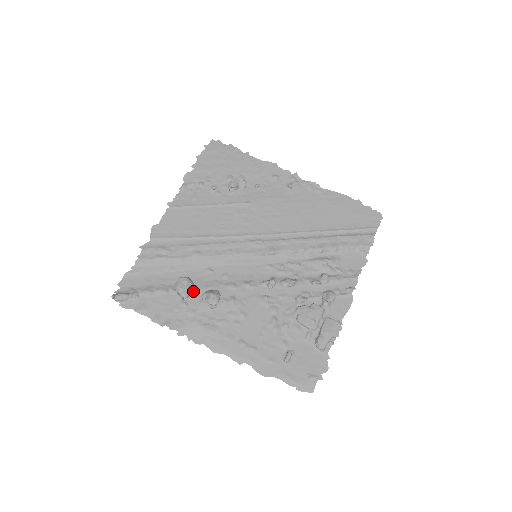
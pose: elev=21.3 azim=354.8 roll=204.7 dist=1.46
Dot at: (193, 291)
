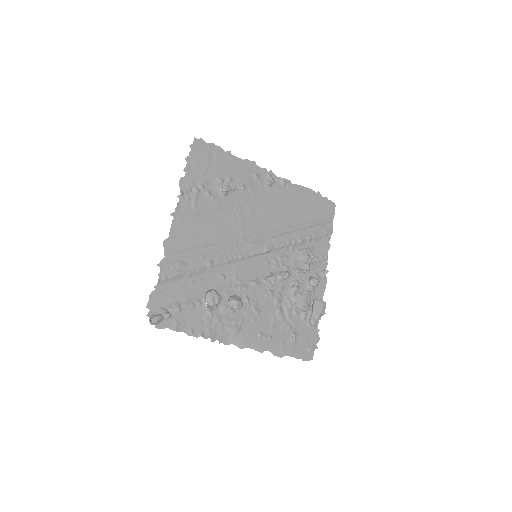
Dot at: occluded
